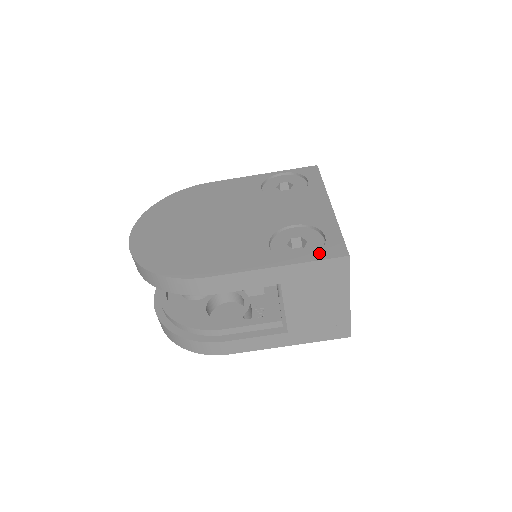
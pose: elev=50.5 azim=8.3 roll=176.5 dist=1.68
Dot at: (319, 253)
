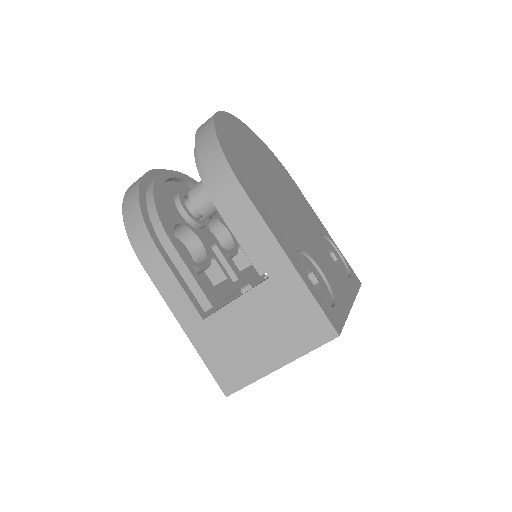
Dot at: (323, 303)
